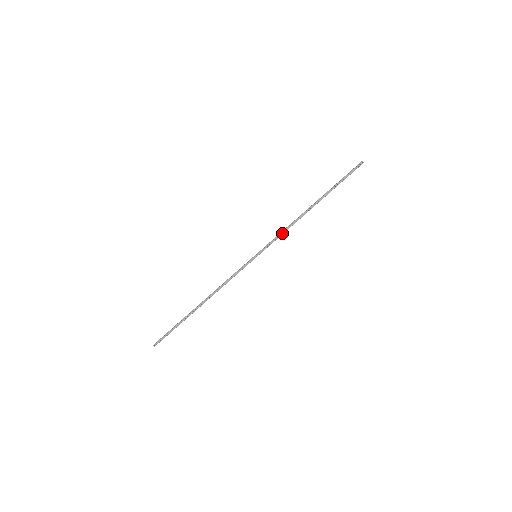
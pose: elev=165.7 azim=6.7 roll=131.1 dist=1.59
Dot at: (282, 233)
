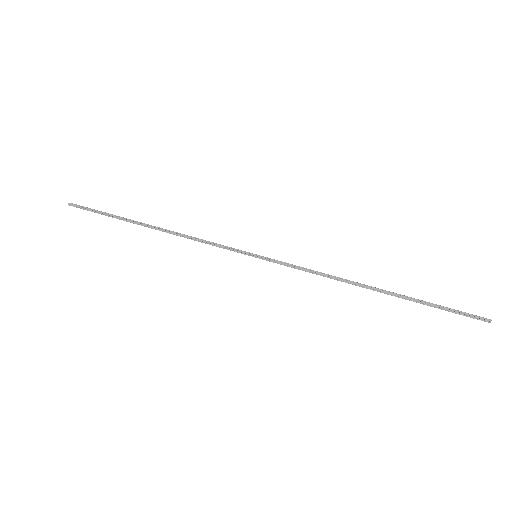
Dot at: (309, 270)
